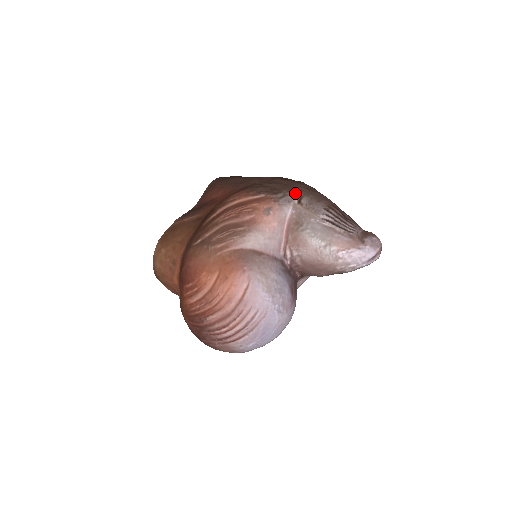
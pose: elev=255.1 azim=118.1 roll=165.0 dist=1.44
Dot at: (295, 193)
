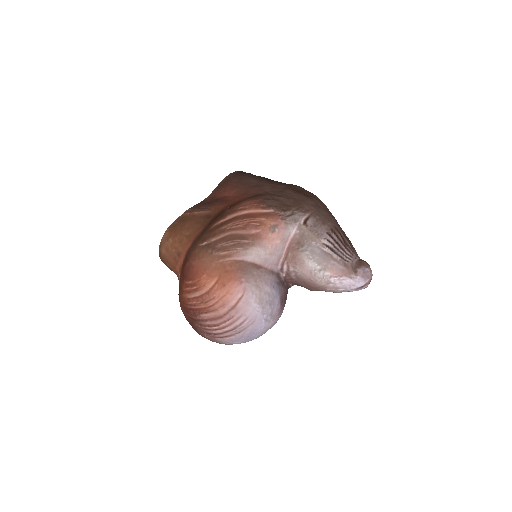
Dot at: (303, 212)
